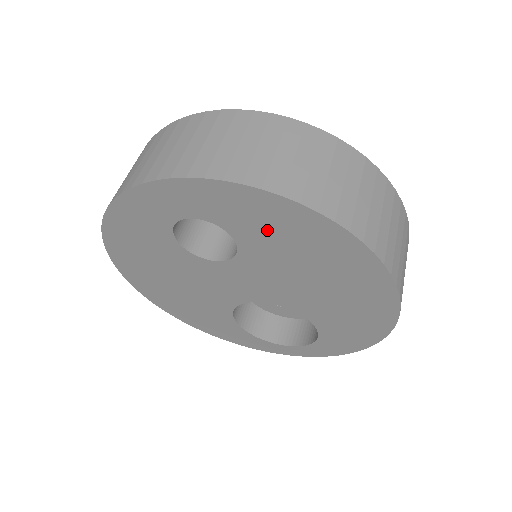
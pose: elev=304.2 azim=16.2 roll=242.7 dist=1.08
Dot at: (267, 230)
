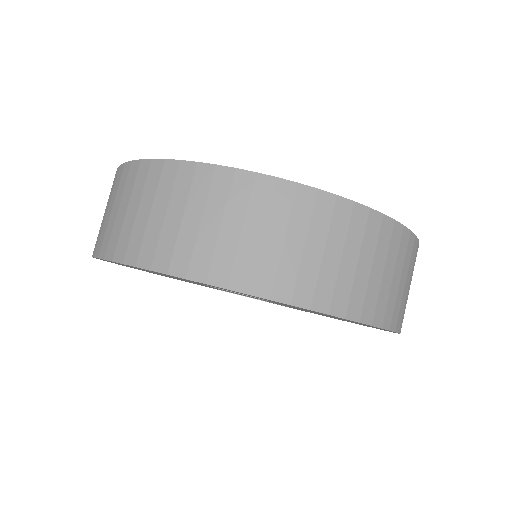
Dot at: occluded
